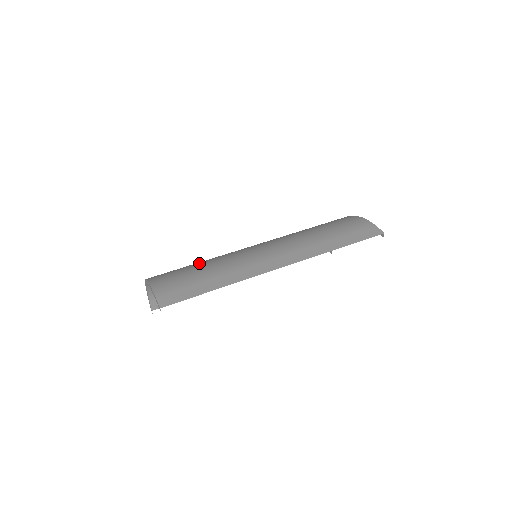
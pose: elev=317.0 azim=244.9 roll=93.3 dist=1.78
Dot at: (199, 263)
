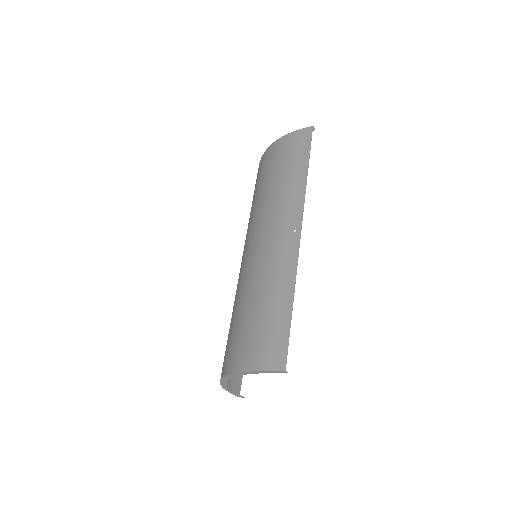
Dot at: (240, 311)
